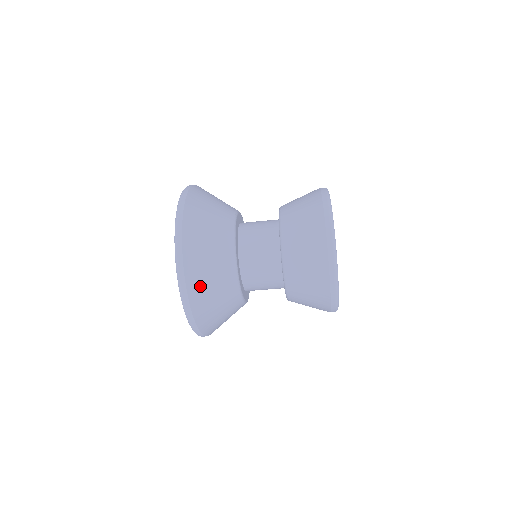
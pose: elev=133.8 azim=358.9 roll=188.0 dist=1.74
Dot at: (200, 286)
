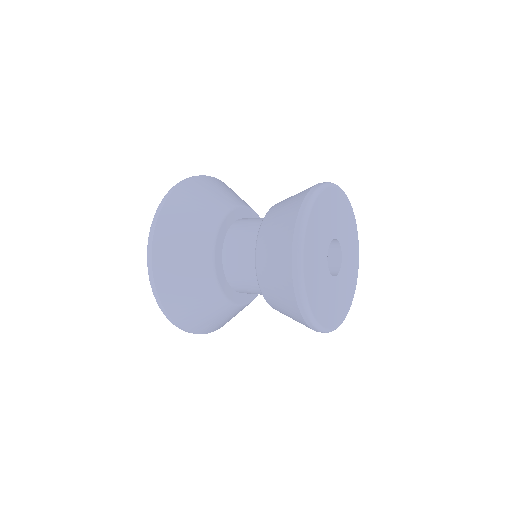
Dot at: (171, 229)
